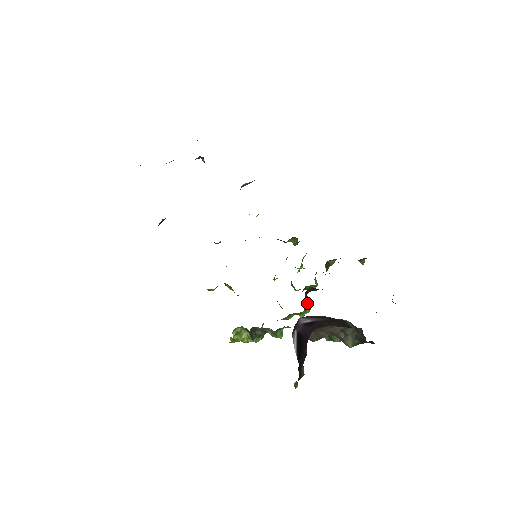
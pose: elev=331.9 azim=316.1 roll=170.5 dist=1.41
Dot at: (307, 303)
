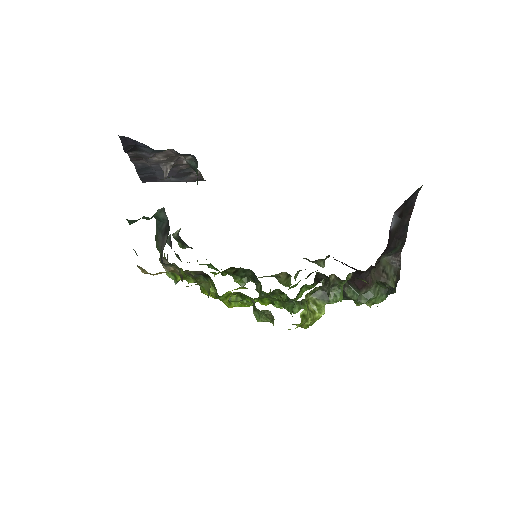
Dot at: occluded
